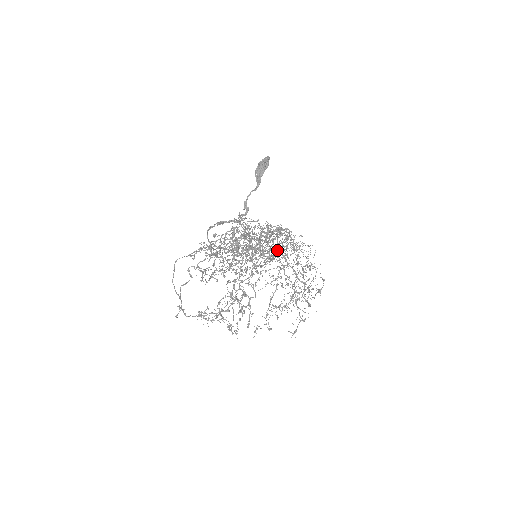
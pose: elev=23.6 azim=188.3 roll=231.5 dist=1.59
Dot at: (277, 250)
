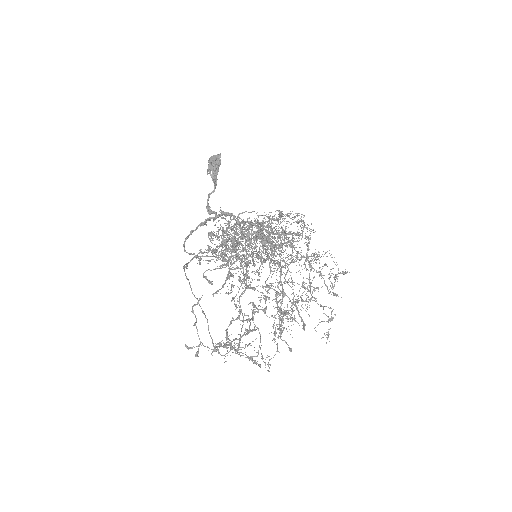
Dot at: occluded
